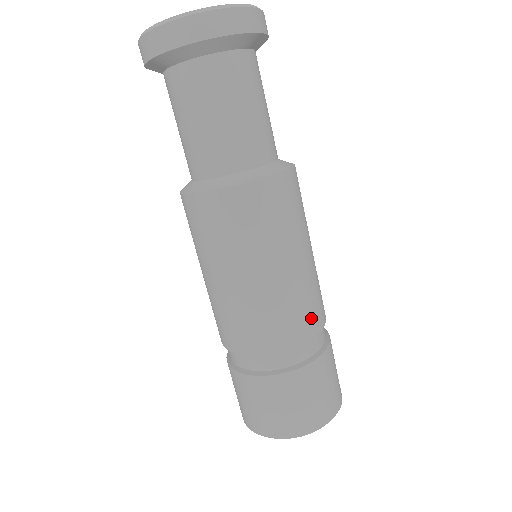
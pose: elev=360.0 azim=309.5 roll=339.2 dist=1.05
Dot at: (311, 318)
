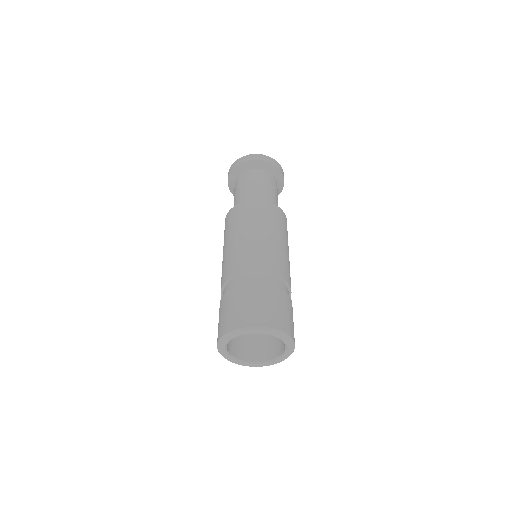
Dot at: occluded
